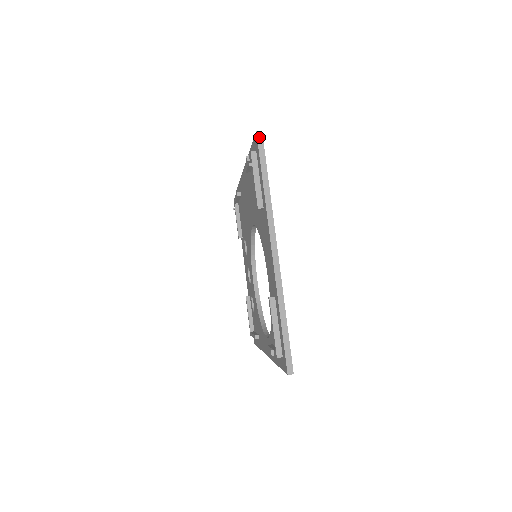
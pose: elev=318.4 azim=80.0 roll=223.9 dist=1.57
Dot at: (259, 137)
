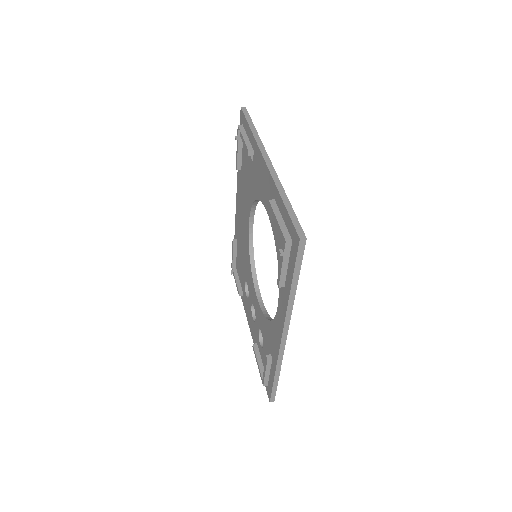
Dot at: (243, 109)
